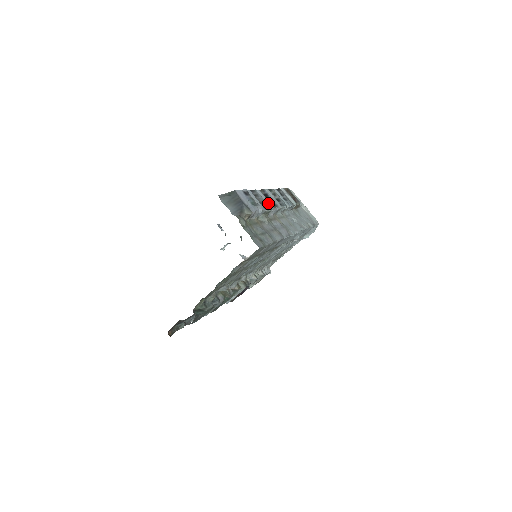
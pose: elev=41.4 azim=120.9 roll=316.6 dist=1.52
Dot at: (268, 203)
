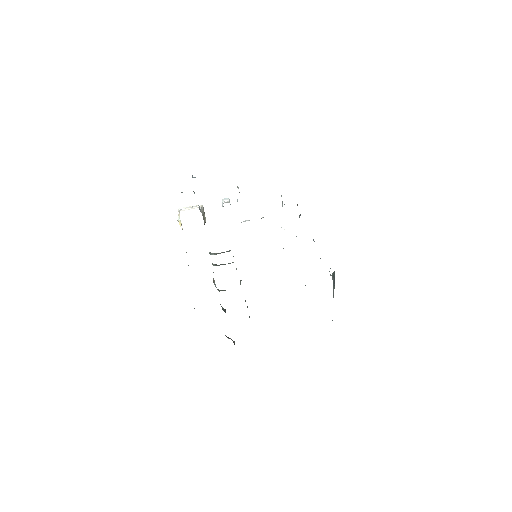
Dot at: occluded
